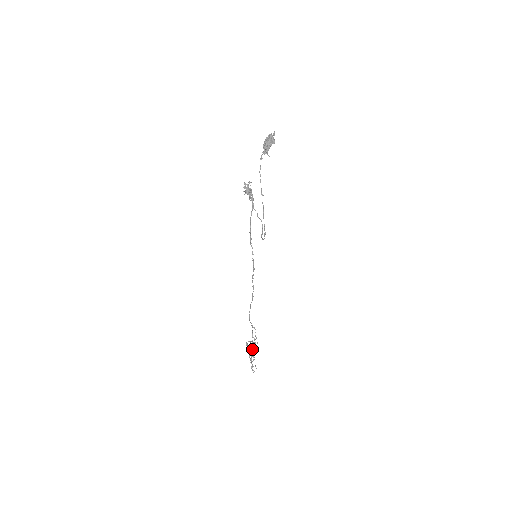
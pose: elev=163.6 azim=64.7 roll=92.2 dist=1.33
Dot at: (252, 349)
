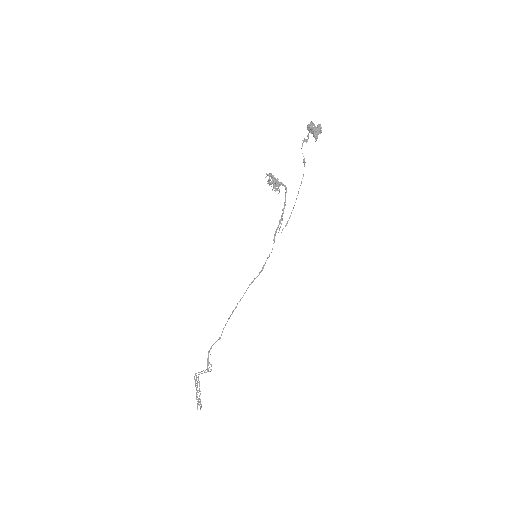
Dot at: occluded
